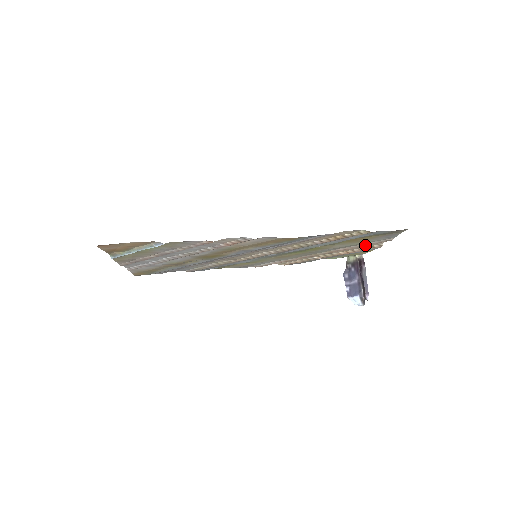
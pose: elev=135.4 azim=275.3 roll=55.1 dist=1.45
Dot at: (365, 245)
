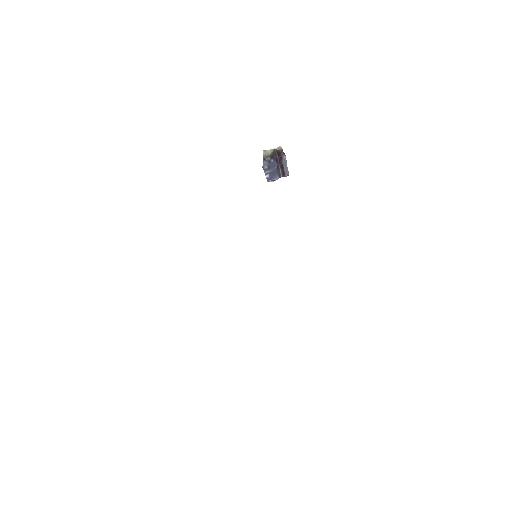
Dot at: occluded
